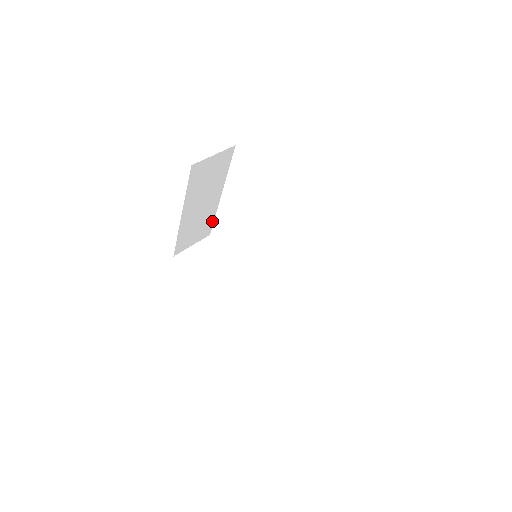
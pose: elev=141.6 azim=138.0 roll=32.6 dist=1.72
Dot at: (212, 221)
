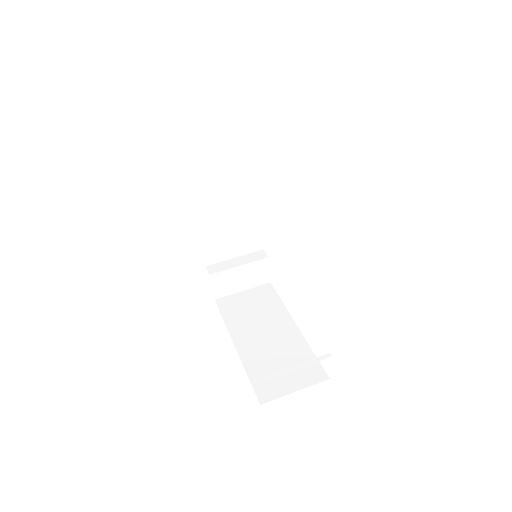
Dot at: occluded
